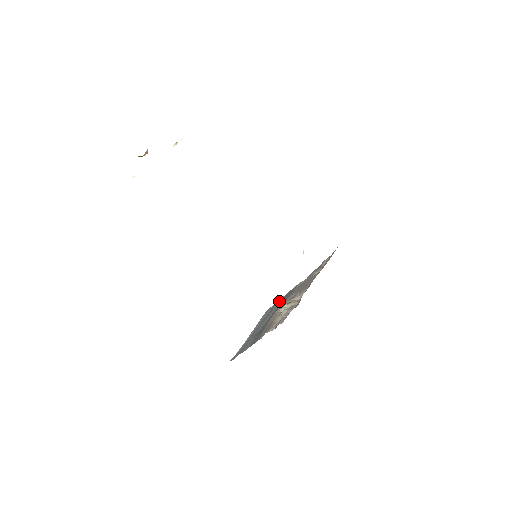
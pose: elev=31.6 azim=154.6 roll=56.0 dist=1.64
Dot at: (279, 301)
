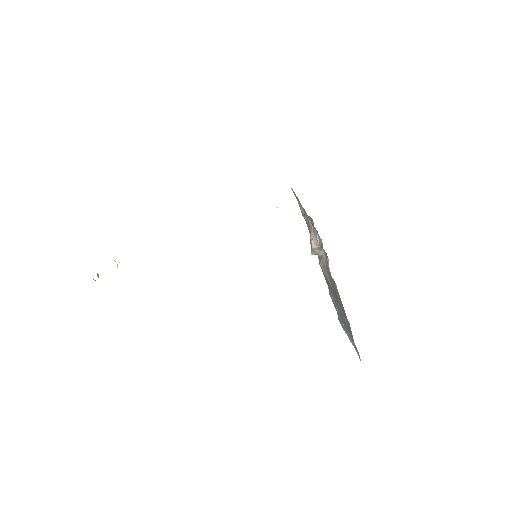
Dot at: (330, 293)
